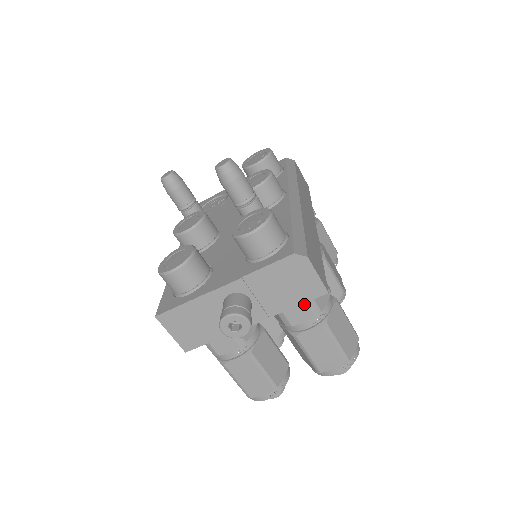
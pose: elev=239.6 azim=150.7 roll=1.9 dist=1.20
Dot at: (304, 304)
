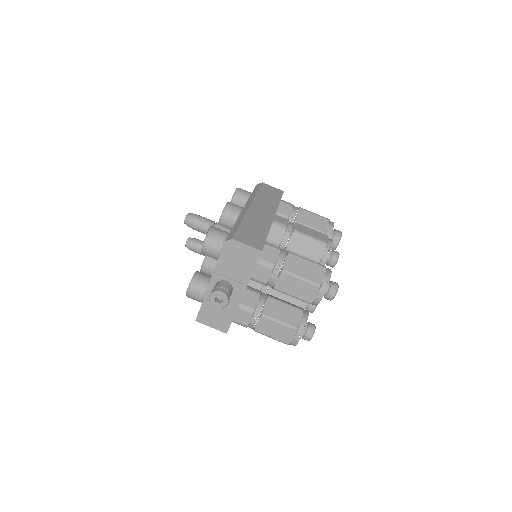
Dot at: (260, 266)
